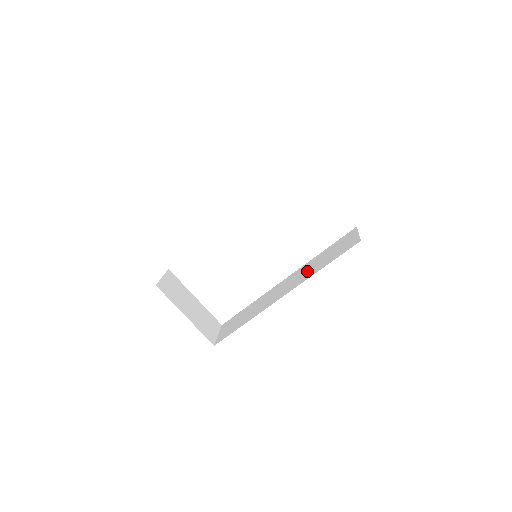
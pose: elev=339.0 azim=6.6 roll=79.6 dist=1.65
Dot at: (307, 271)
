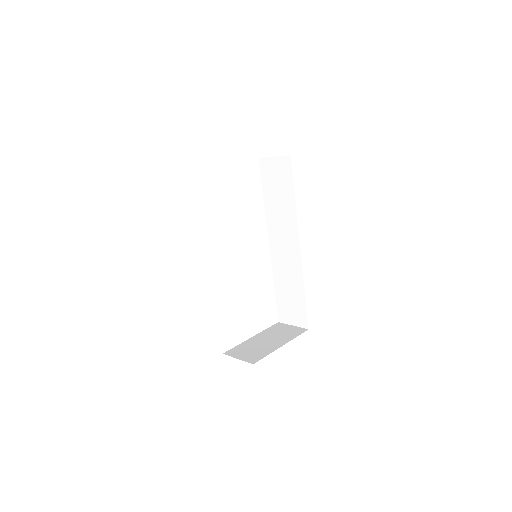
Dot at: (282, 217)
